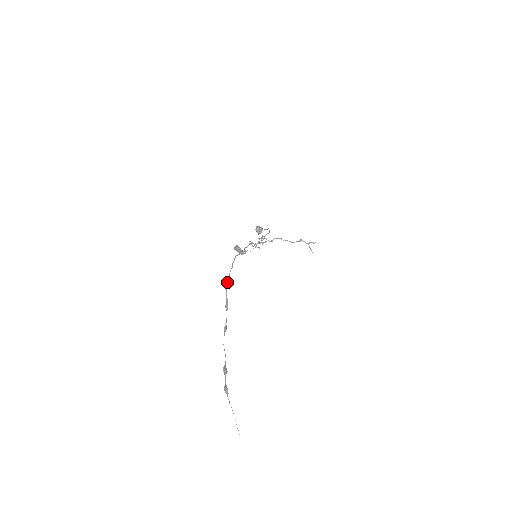
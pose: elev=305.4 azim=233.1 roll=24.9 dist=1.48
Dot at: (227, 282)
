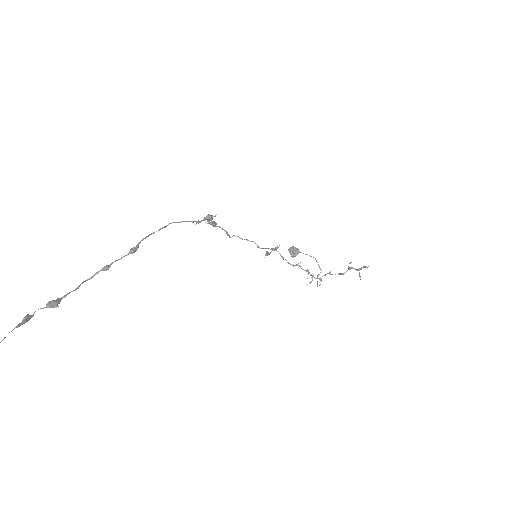
Dot at: (156, 231)
